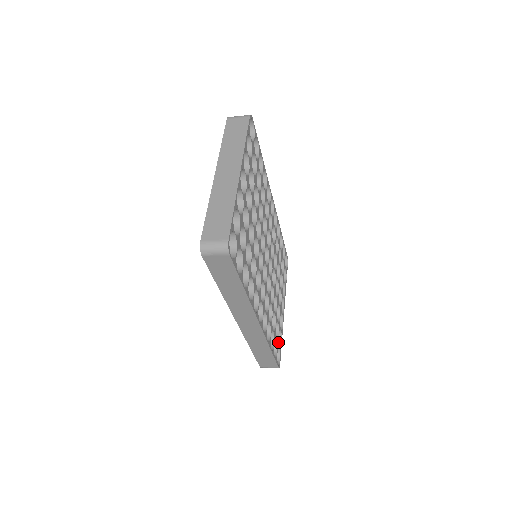
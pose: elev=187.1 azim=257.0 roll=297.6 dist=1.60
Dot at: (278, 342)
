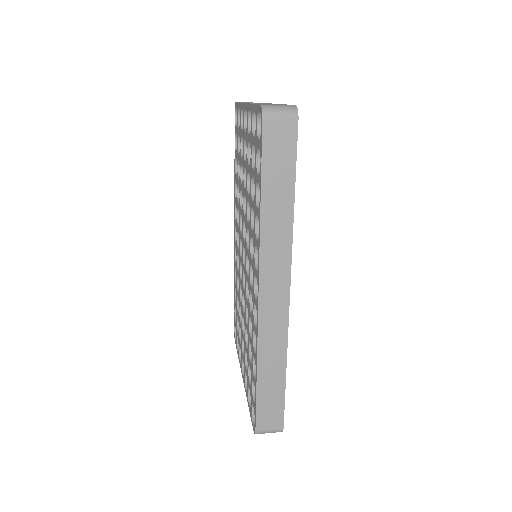
Dot at: occluded
